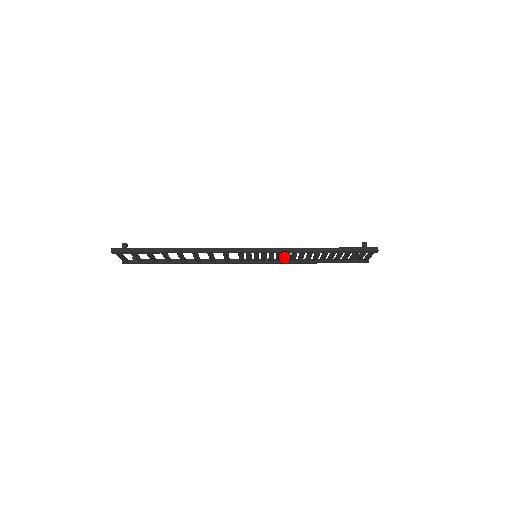
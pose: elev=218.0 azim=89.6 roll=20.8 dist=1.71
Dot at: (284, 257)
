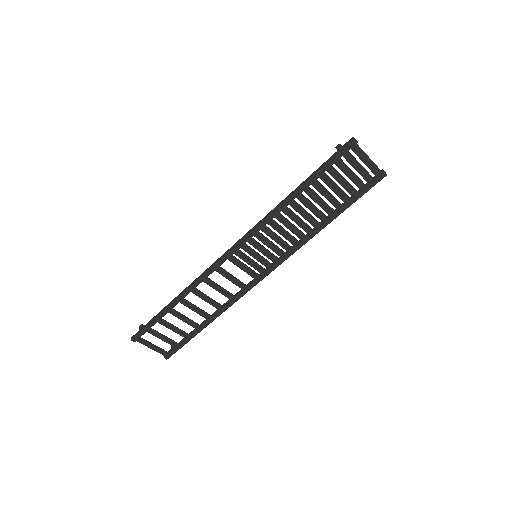
Dot at: (283, 236)
